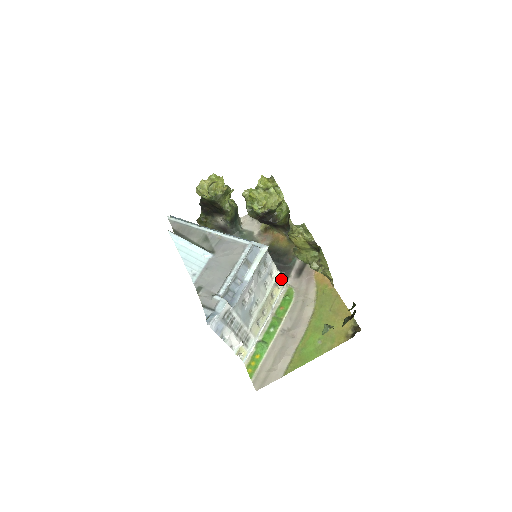
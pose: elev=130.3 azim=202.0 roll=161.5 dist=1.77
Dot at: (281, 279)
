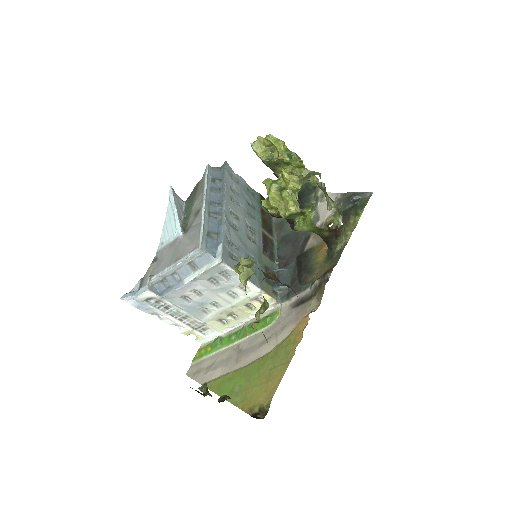
Dot at: (266, 297)
